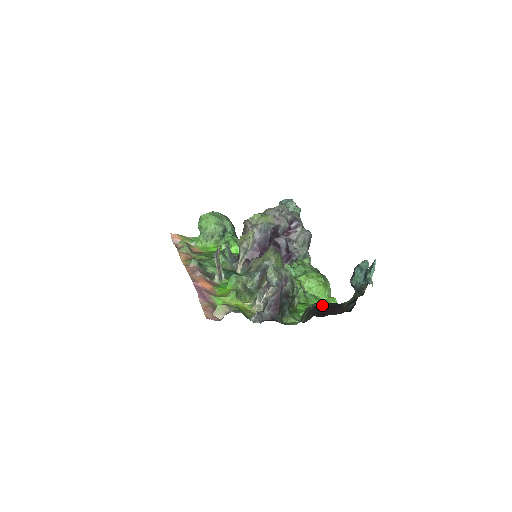
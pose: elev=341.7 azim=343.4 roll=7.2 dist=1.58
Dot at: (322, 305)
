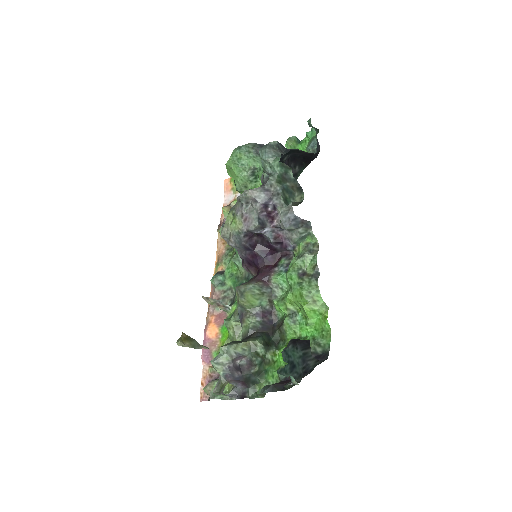
Dot at: (274, 384)
